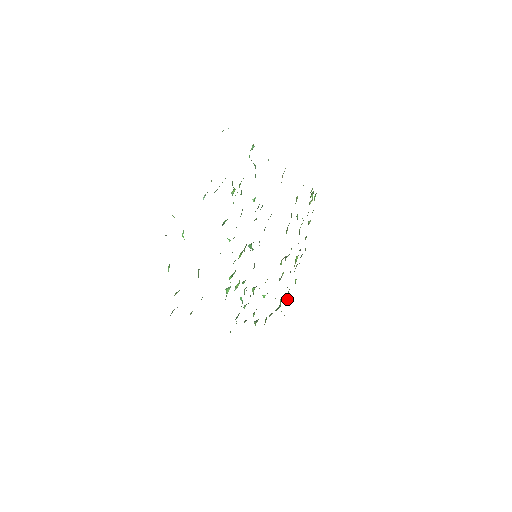
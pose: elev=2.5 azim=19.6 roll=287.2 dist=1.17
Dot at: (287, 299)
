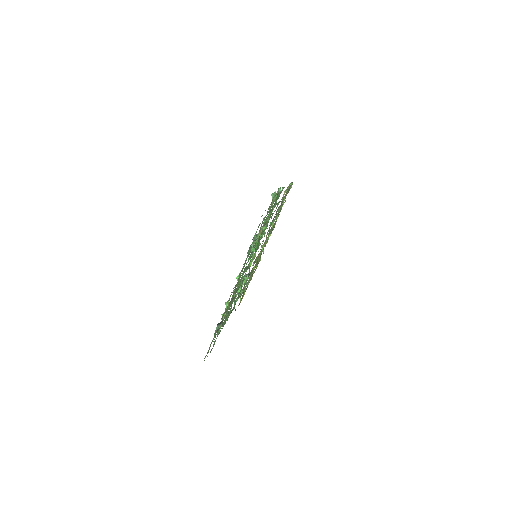
Dot at: (256, 266)
